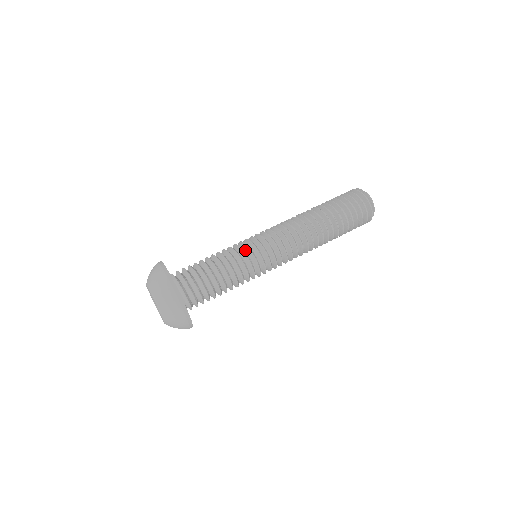
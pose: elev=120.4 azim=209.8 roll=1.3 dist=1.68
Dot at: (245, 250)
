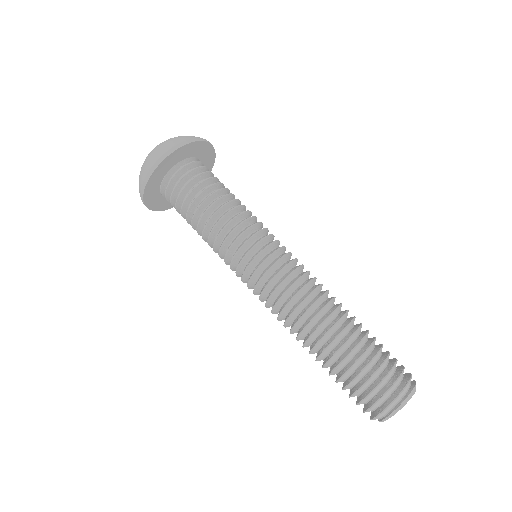
Dot at: occluded
